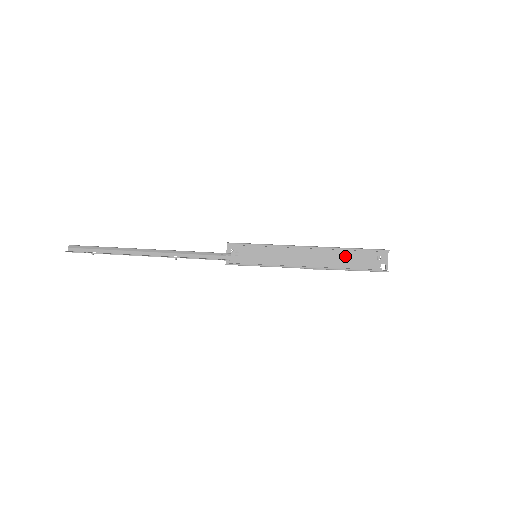
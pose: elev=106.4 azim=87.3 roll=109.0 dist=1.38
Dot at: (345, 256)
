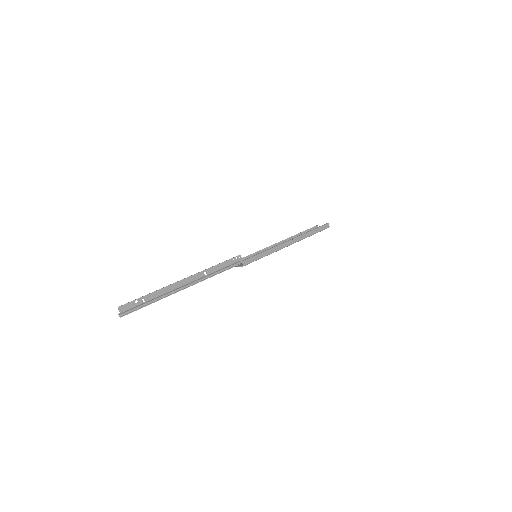
Dot at: occluded
